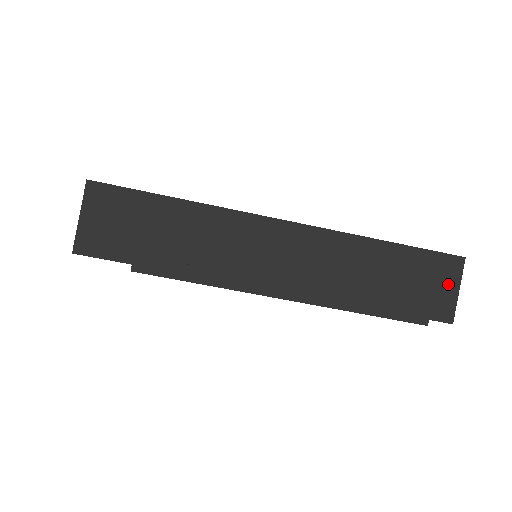
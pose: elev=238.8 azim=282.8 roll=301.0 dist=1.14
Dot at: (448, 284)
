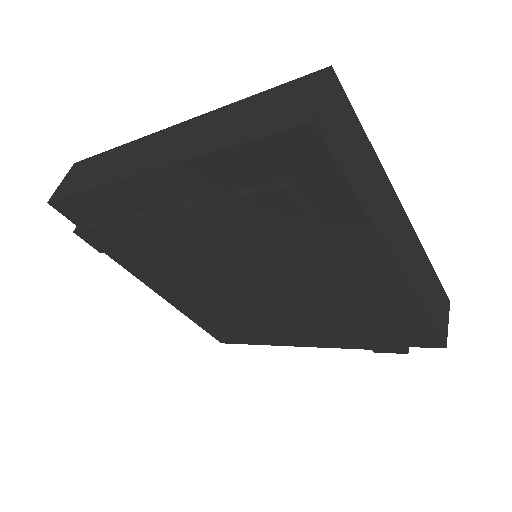
Dot at: (446, 316)
